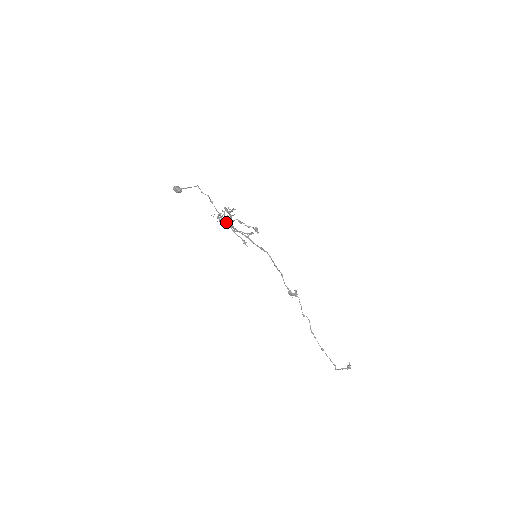
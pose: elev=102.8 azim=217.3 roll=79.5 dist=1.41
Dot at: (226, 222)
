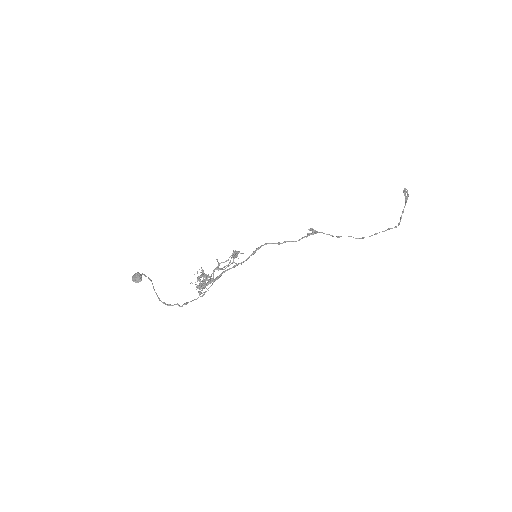
Dot at: occluded
